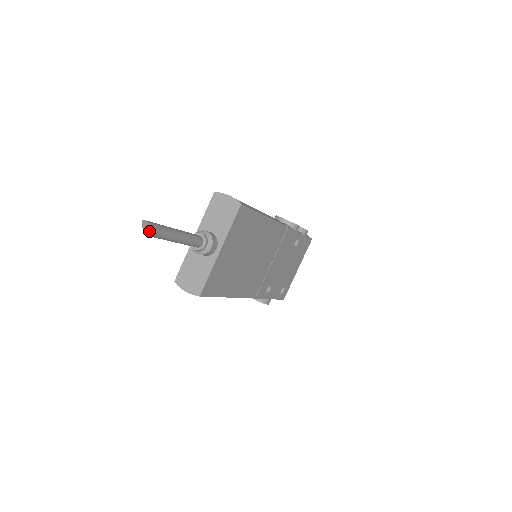
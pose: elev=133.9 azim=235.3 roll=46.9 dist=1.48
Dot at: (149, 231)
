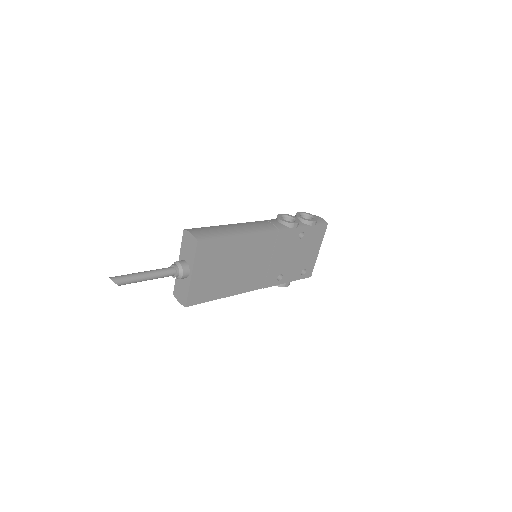
Dot at: (116, 283)
